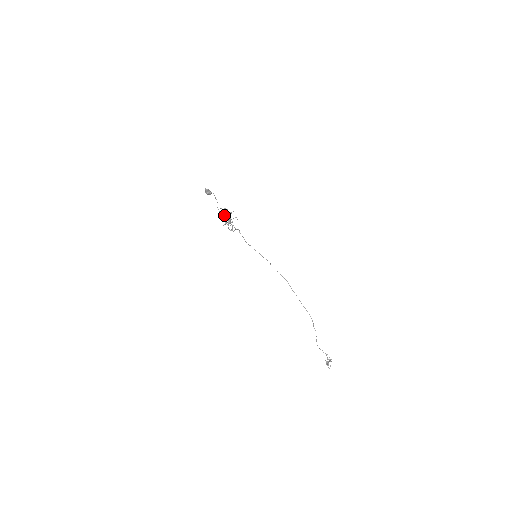
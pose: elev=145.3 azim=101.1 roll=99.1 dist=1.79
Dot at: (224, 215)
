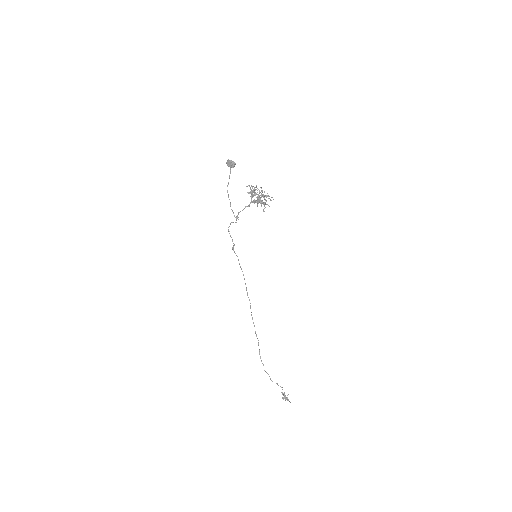
Dot at: (262, 191)
